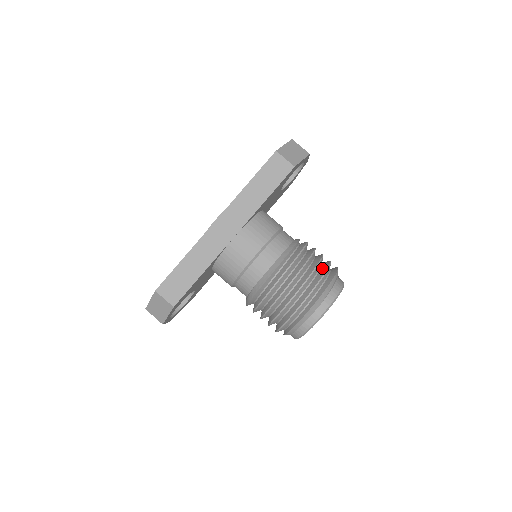
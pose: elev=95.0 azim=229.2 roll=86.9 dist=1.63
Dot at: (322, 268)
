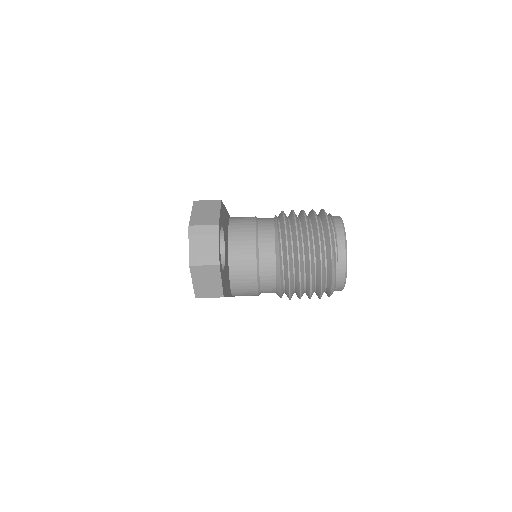
Dot at: (317, 276)
